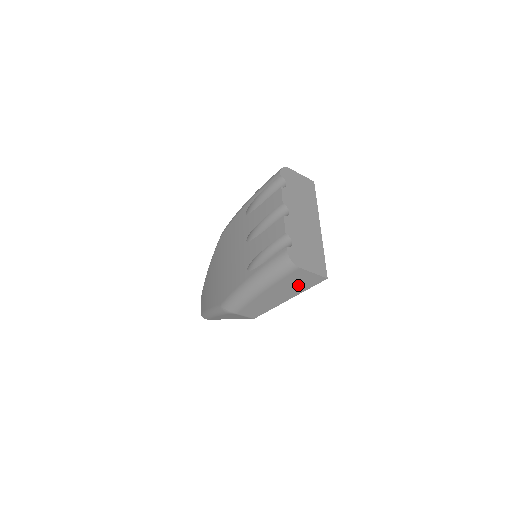
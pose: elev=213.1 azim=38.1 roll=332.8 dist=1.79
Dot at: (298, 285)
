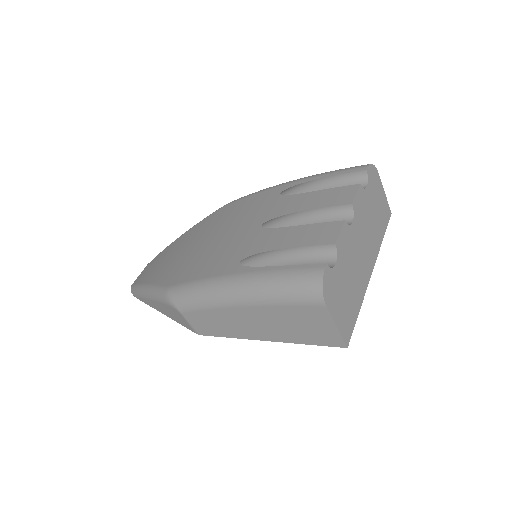
Dot at: (298, 329)
